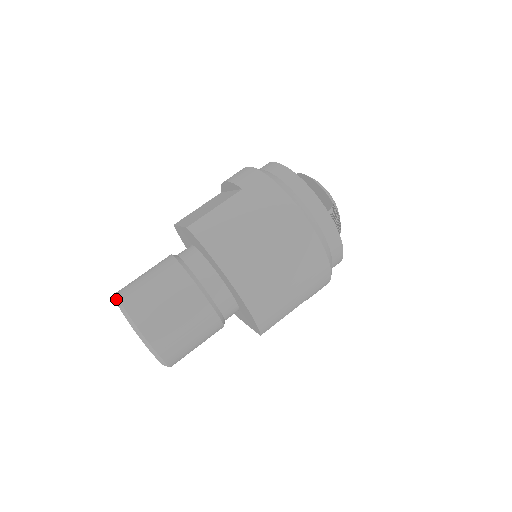
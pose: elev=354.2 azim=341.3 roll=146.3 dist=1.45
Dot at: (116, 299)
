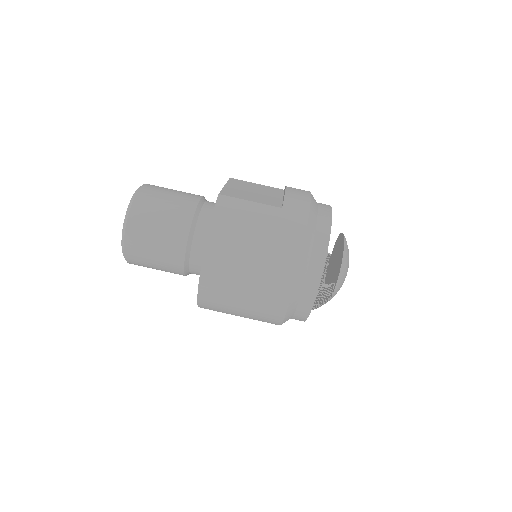
Dot at: (138, 188)
